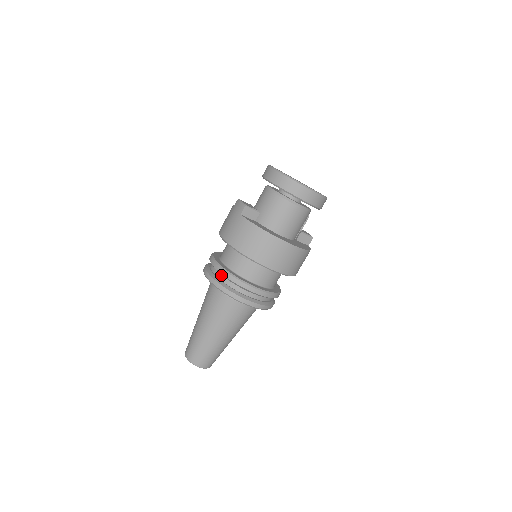
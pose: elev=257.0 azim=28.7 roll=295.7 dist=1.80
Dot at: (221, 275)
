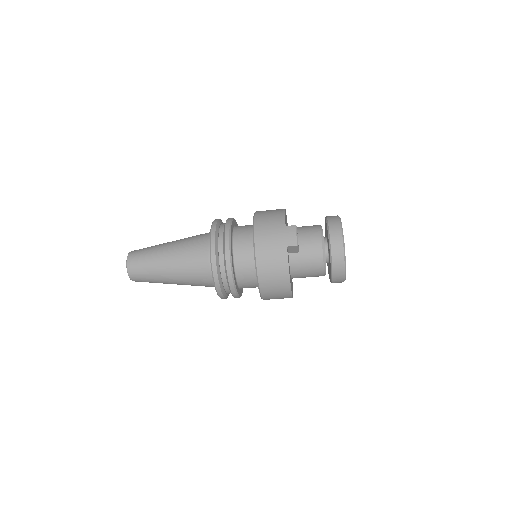
Dot at: (223, 260)
